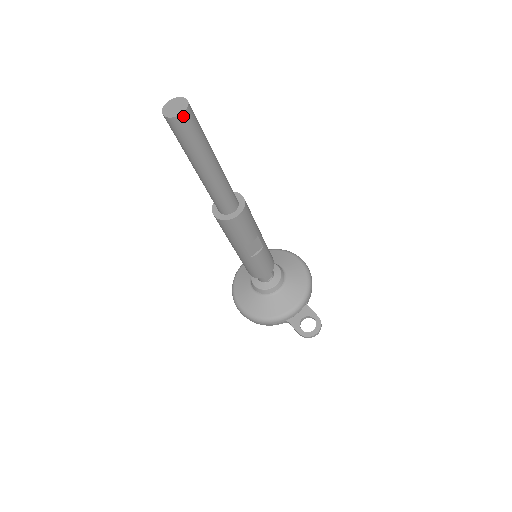
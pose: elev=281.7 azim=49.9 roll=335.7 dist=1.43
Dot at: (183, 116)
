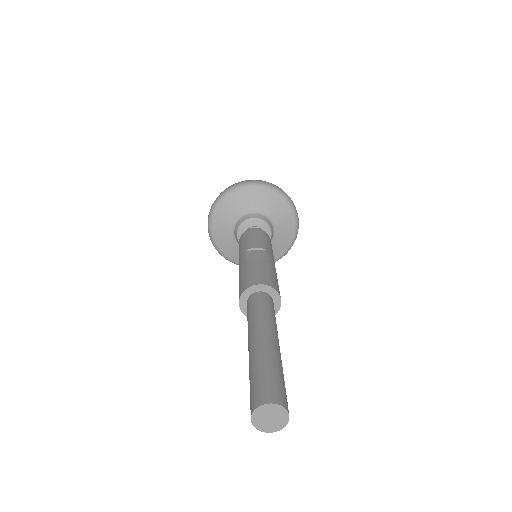
Dot at: (270, 429)
